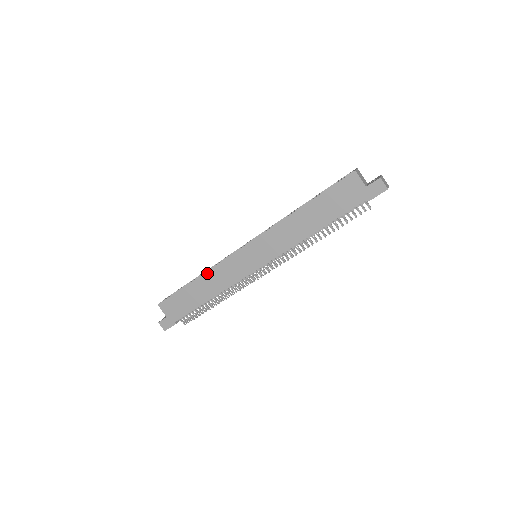
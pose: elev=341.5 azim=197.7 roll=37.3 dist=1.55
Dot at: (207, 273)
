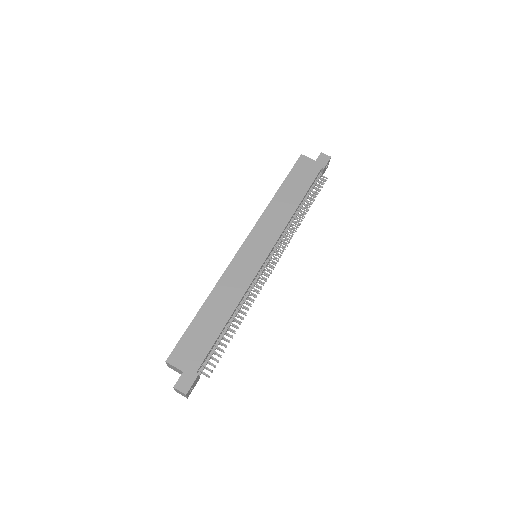
Dot at: (215, 289)
